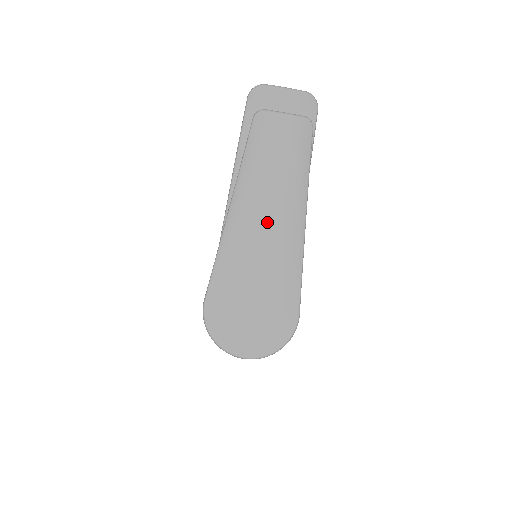
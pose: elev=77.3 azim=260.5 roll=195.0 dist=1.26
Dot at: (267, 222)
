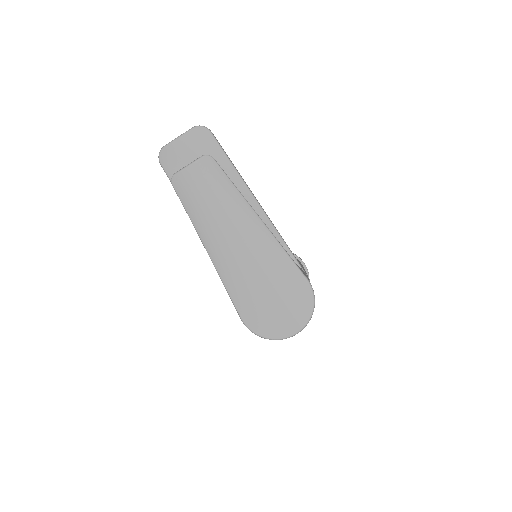
Dot at: (237, 240)
